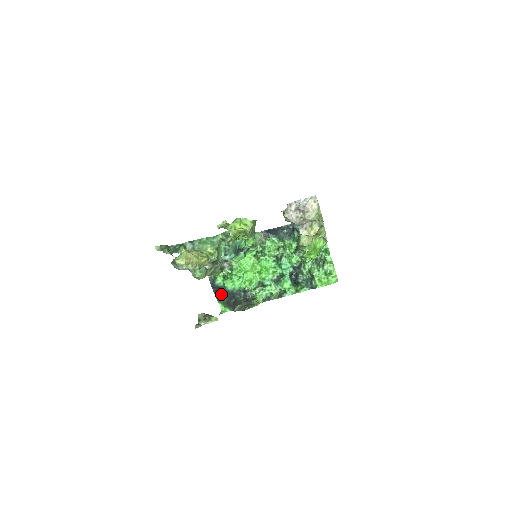
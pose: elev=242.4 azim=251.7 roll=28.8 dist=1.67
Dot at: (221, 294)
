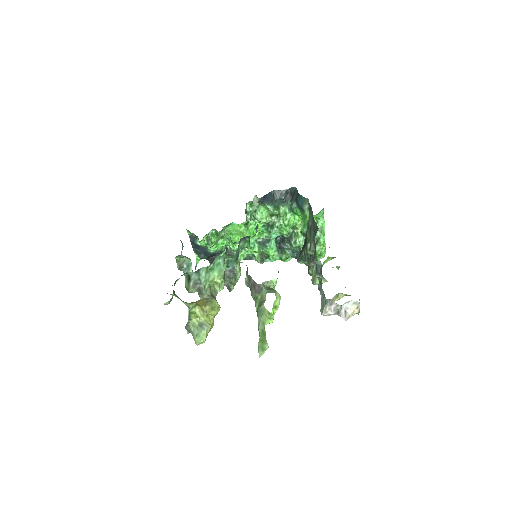
Dot at: (201, 253)
